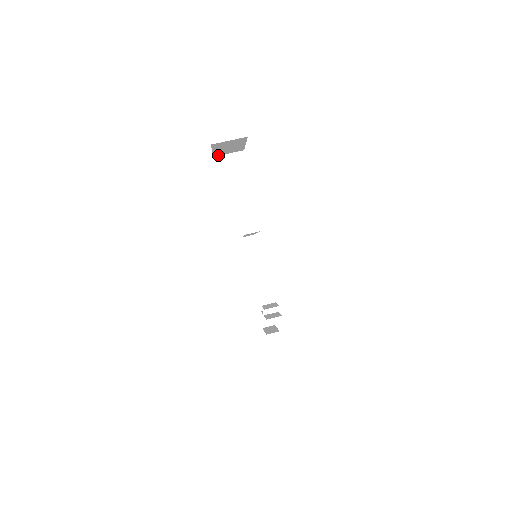
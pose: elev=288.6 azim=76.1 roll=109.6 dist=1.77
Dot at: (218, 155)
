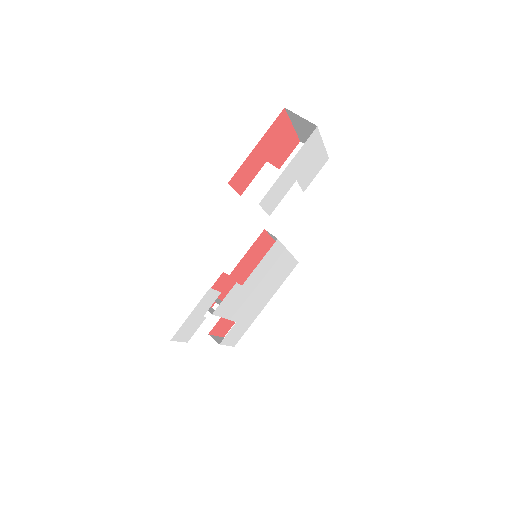
Dot at: occluded
